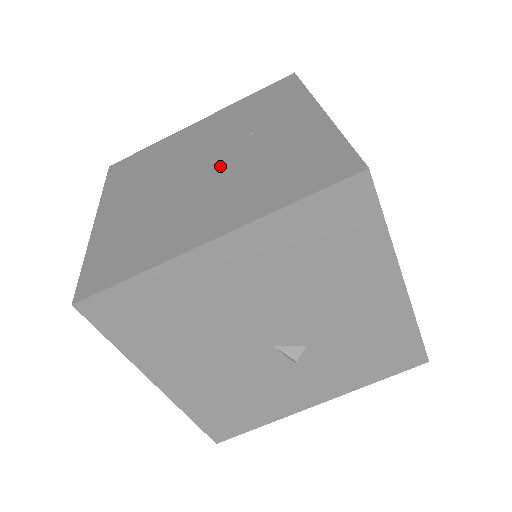
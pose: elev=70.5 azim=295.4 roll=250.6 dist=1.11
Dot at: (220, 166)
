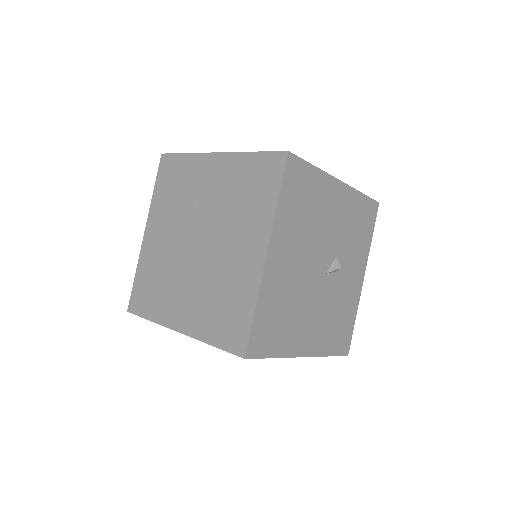
Dot at: (207, 231)
